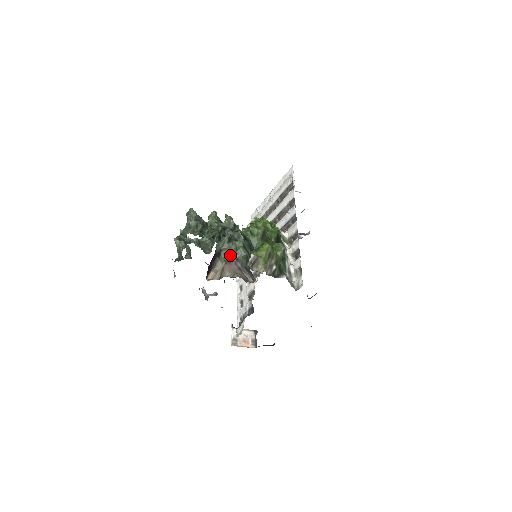
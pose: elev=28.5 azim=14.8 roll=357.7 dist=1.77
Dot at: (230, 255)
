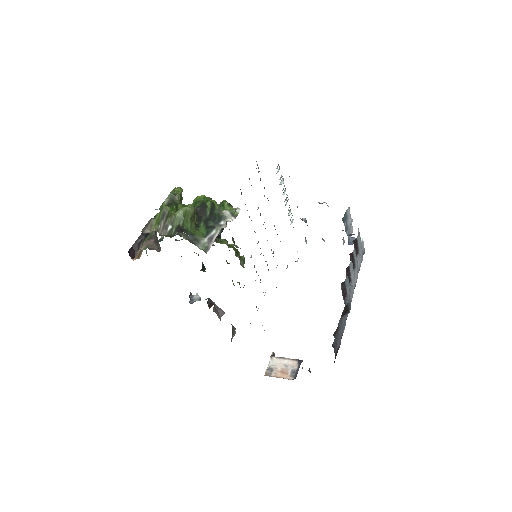
Dot at: (154, 232)
